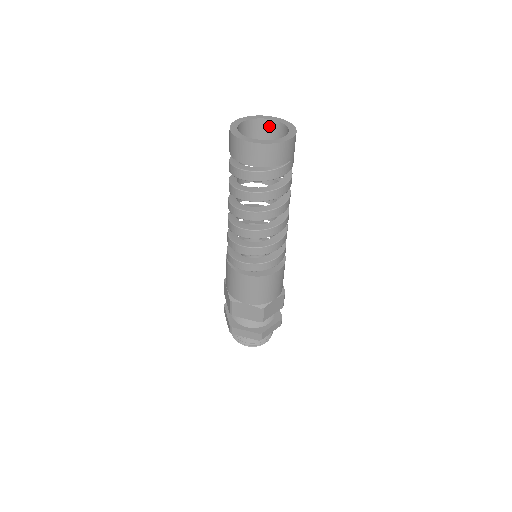
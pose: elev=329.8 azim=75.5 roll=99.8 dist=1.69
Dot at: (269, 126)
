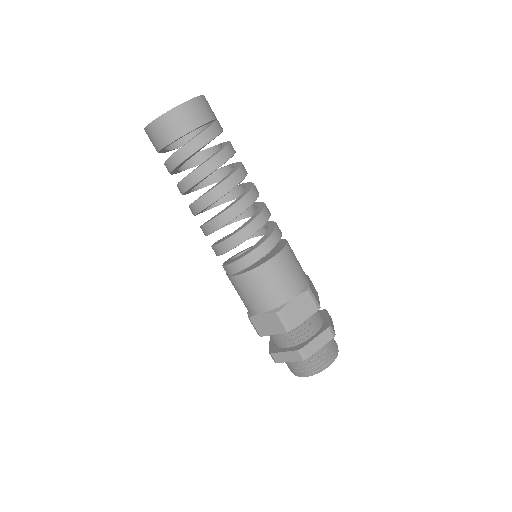
Dot at: occluded
